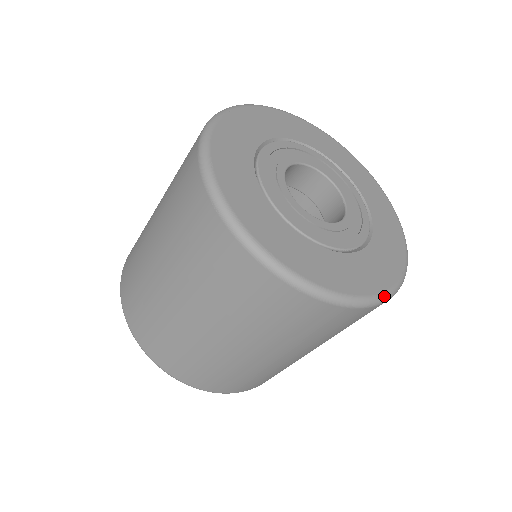
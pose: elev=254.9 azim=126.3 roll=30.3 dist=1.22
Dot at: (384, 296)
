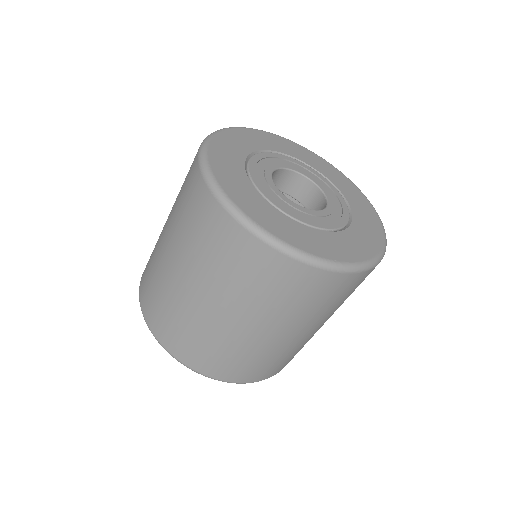
Dot at: (364, 264)
